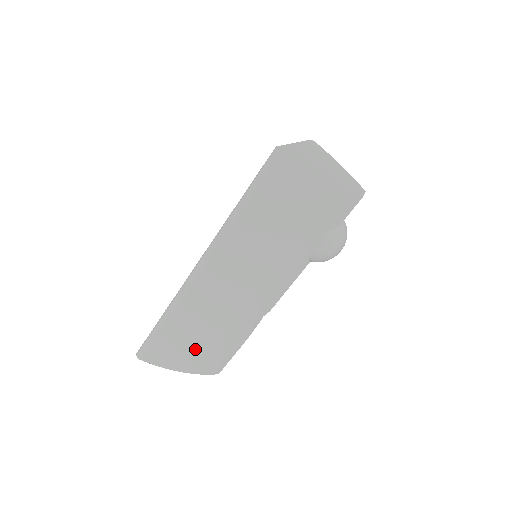
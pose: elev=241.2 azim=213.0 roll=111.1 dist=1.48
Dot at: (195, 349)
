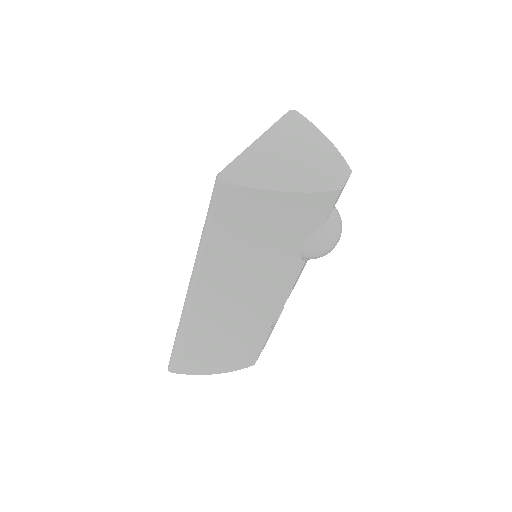
Dot at: (218, 356)
